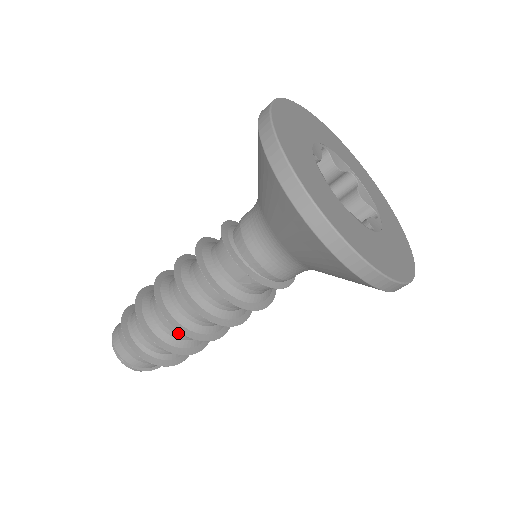
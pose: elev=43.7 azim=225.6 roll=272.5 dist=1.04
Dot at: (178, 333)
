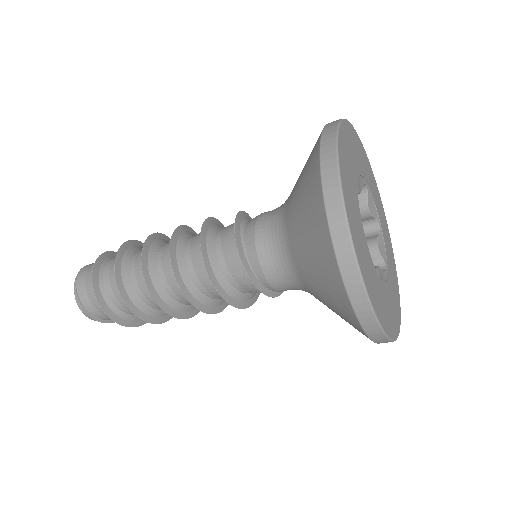
Dot at: (147, 295)
